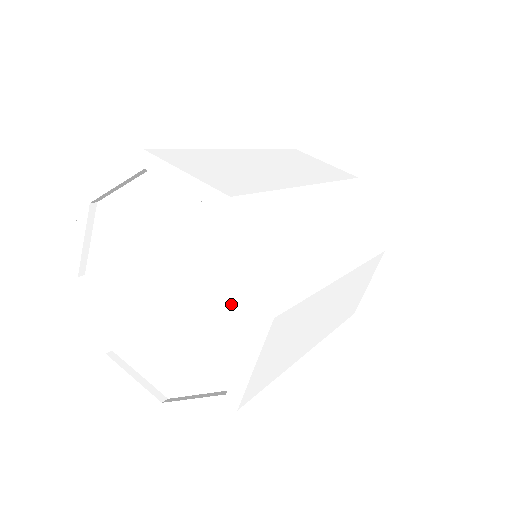
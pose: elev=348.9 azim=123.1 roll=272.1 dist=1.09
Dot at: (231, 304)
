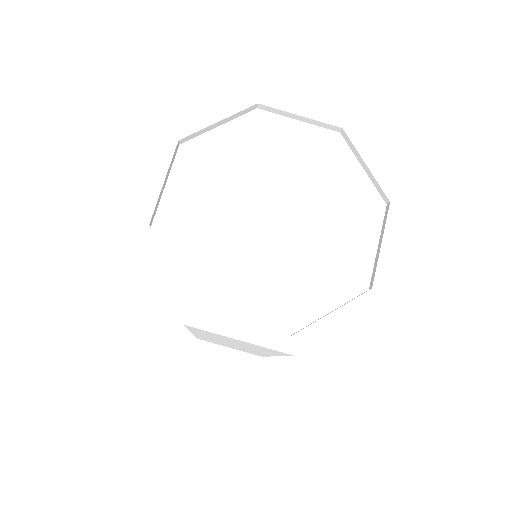
Dot at: (356, 207)
